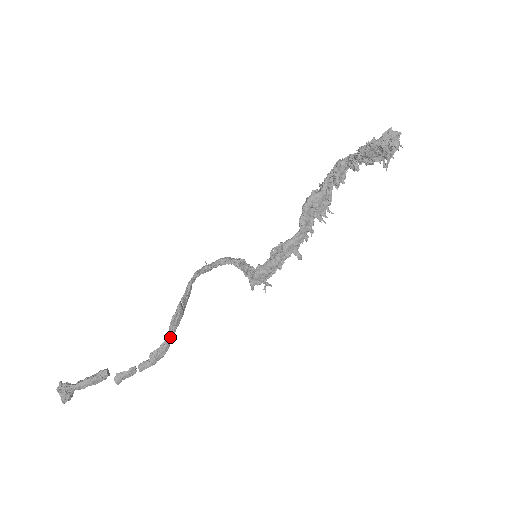
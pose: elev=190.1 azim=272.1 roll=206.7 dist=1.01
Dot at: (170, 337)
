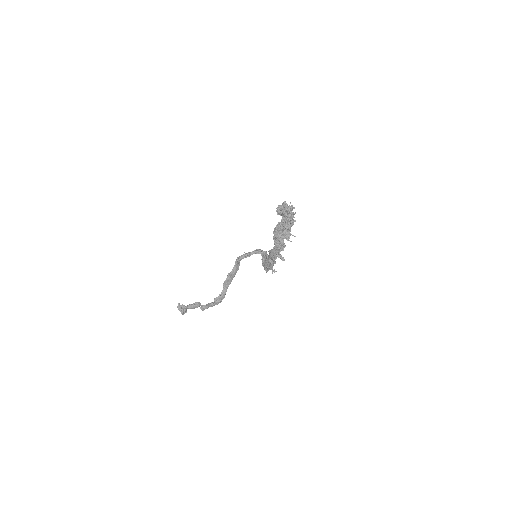
Dot at: (224, 292)
